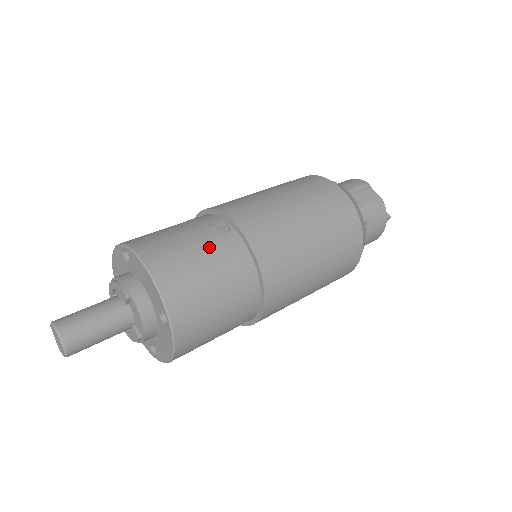
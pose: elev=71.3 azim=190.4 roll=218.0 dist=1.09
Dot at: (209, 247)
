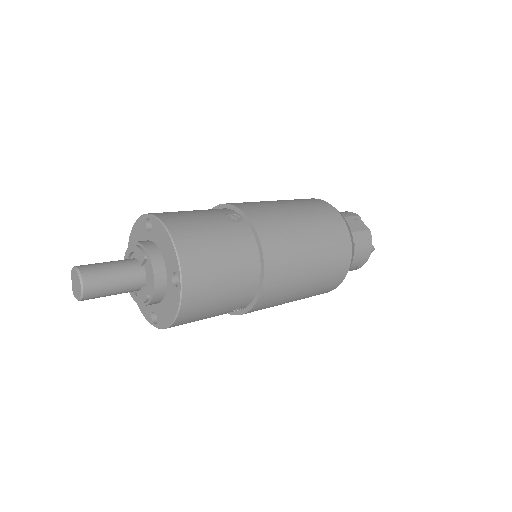
Dot at: (223, 229)
